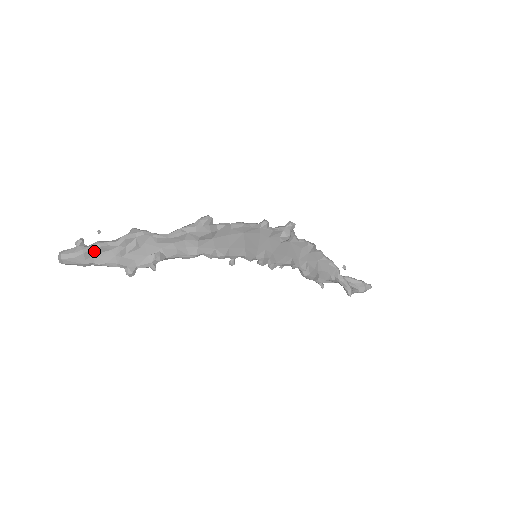
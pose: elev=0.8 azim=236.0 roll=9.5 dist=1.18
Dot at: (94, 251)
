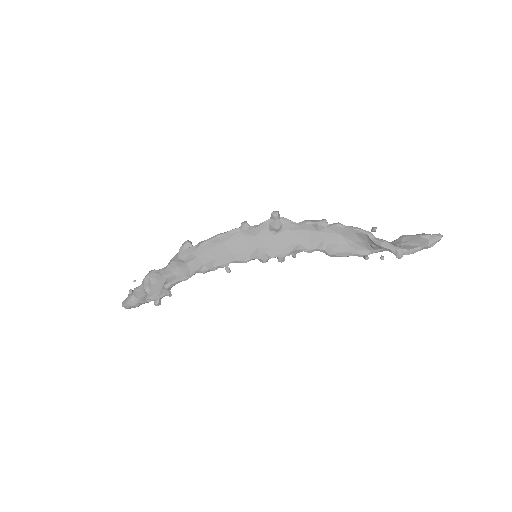
Dot at: (135, 295)
